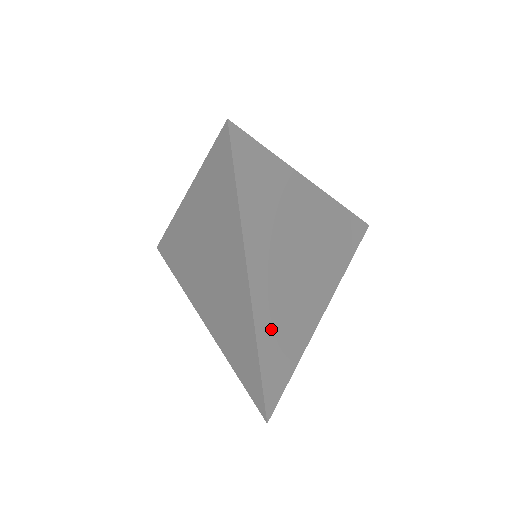
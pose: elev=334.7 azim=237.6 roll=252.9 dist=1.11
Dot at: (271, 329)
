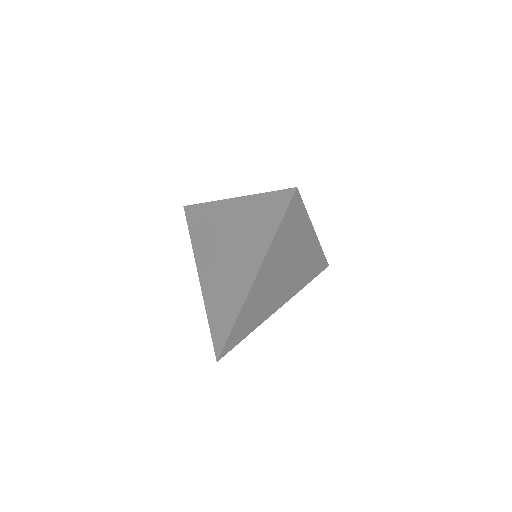
Dot at: (249, 310)
